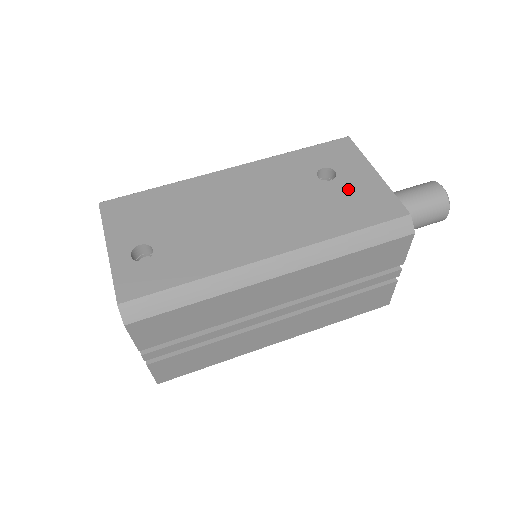
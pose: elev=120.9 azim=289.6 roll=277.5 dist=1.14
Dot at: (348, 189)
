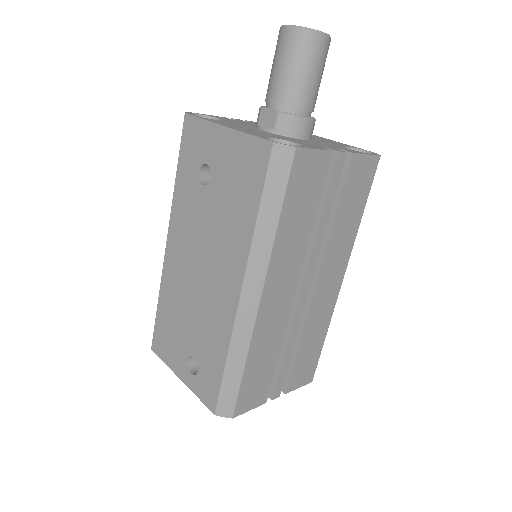
Dot at: (224, 172)
